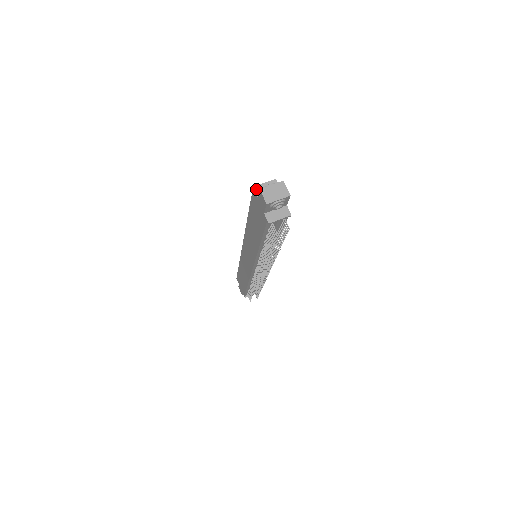
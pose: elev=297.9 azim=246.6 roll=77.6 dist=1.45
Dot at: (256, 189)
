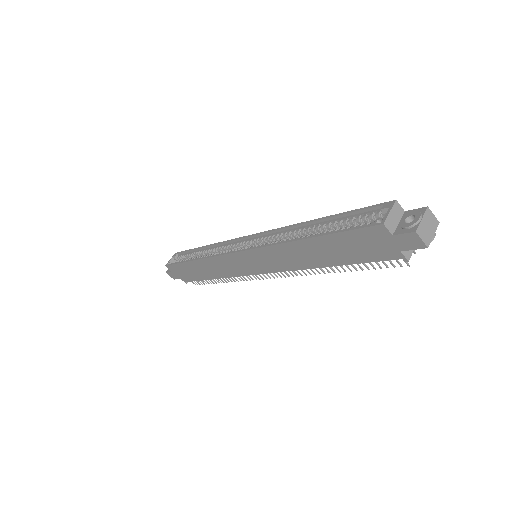
Dot at: (387, 225)
